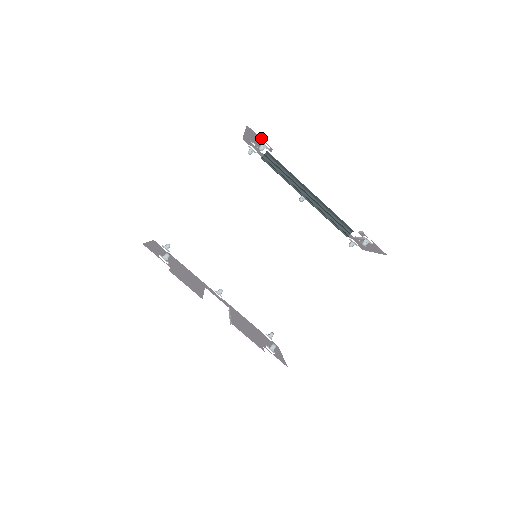
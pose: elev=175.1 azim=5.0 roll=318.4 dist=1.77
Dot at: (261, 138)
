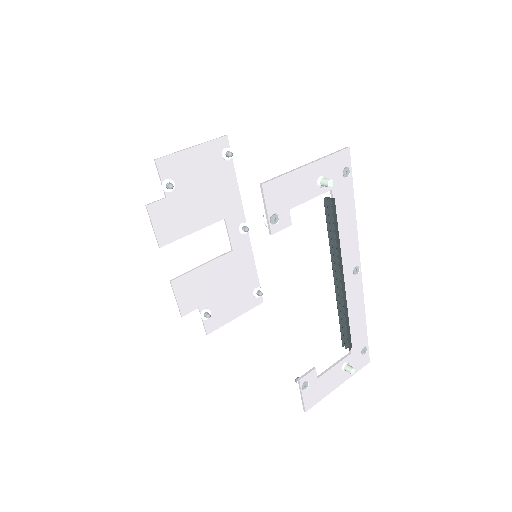
Dot at: (265, 211)
